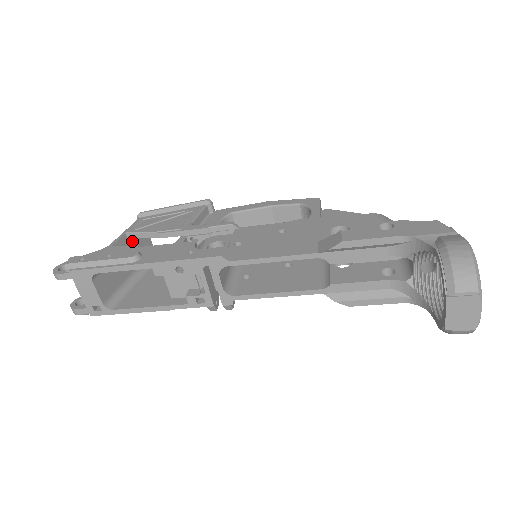
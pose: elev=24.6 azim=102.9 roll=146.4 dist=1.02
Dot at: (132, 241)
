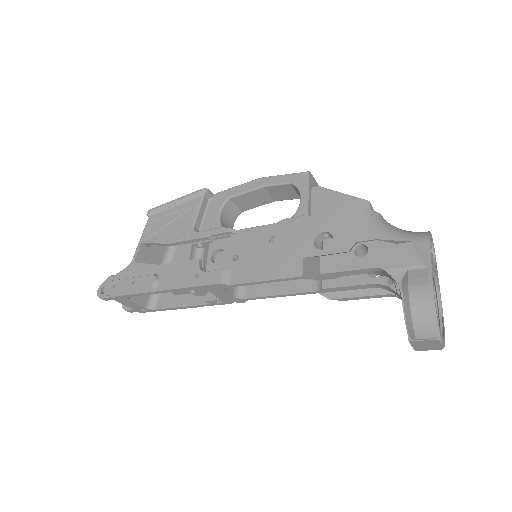
Dot at: occluded
